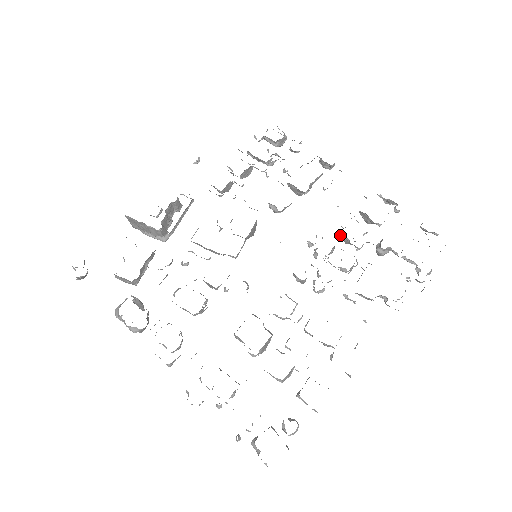
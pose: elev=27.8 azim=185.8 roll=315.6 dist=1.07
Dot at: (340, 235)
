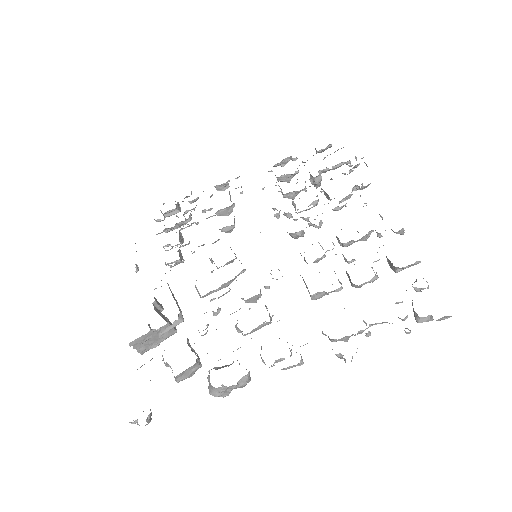
Dot at: (286, 196)
